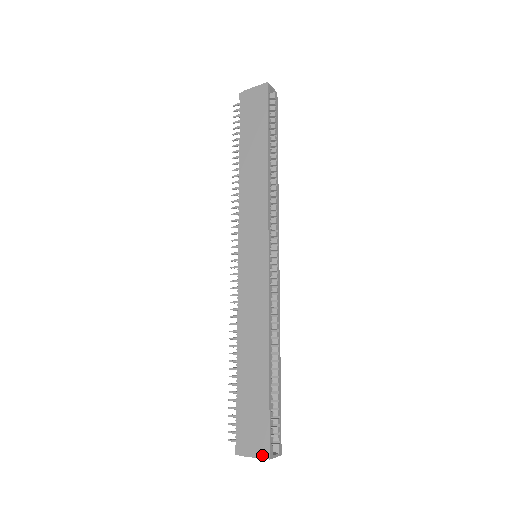
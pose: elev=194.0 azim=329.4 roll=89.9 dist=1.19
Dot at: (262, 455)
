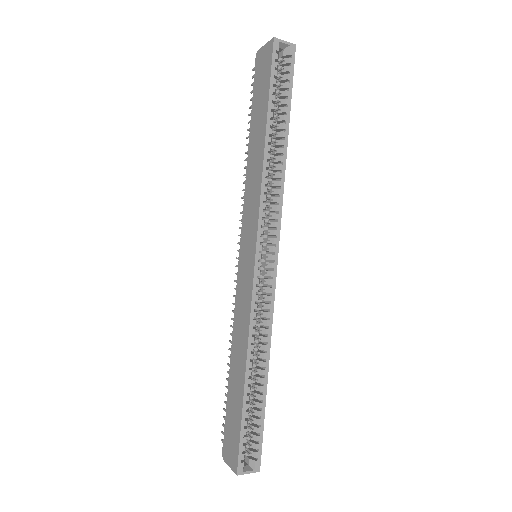
Dot at: (233, 468)
